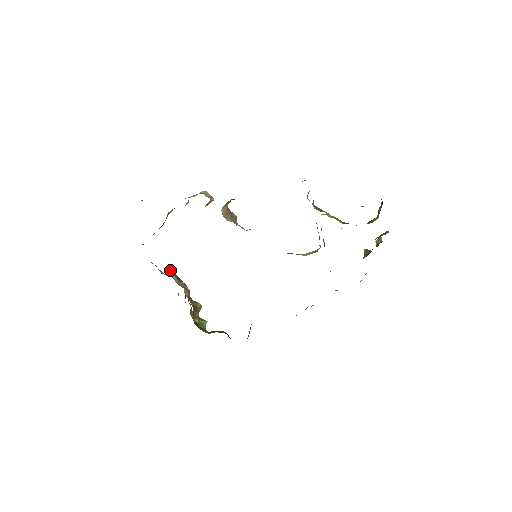
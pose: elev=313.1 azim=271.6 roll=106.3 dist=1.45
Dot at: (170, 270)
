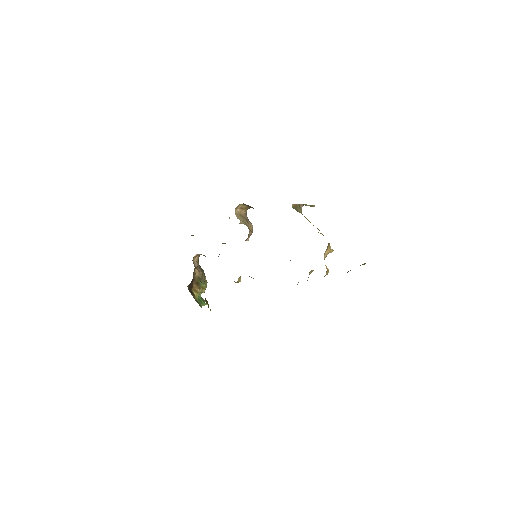
Dot at: (197, 260)
